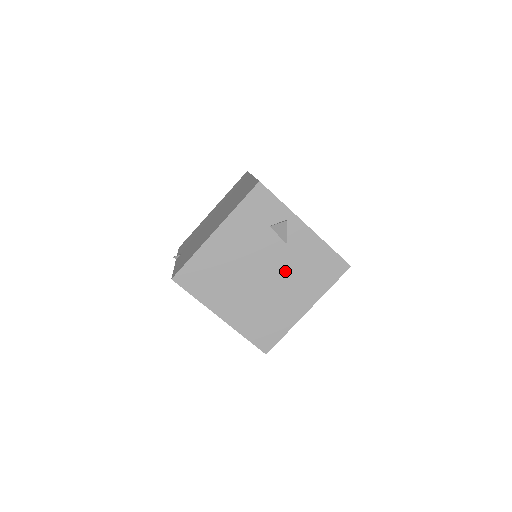
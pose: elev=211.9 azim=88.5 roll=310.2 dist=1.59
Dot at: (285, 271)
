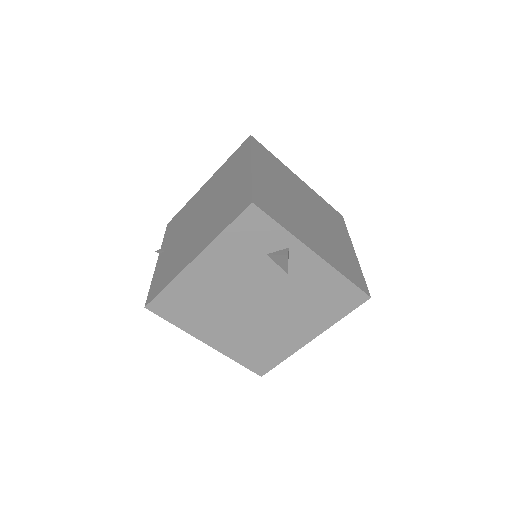
Dot at: (285, 301)
